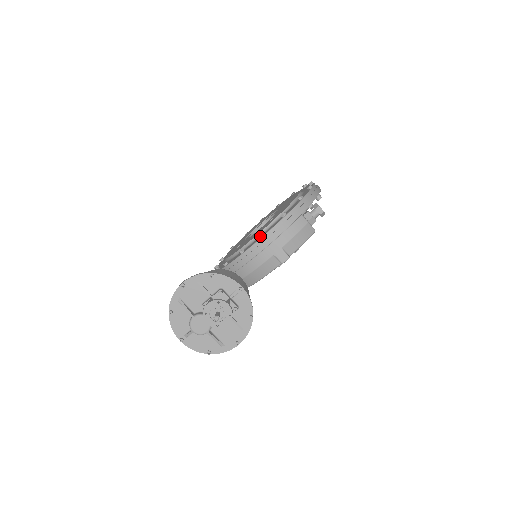
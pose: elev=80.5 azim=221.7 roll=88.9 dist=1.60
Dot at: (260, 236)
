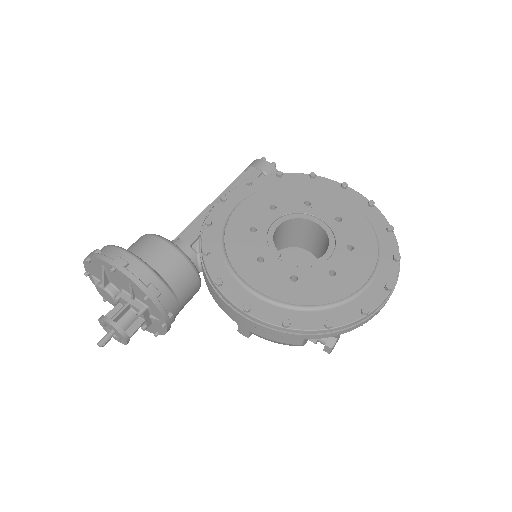
Dot at: (250, 295)
